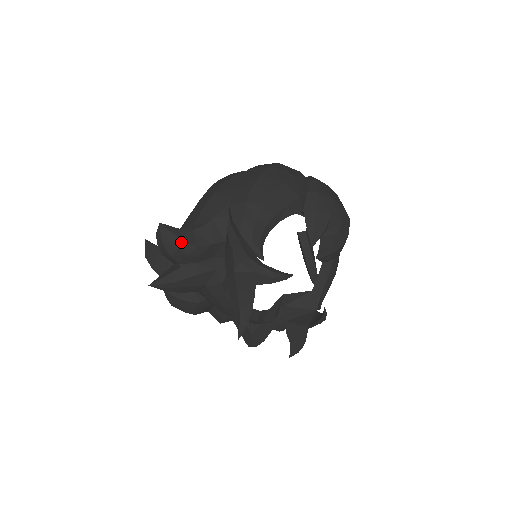
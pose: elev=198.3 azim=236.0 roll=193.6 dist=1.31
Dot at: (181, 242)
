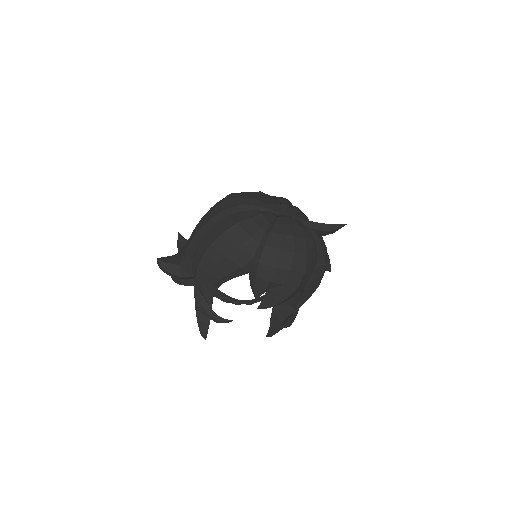
Dot at: (170, 274)
